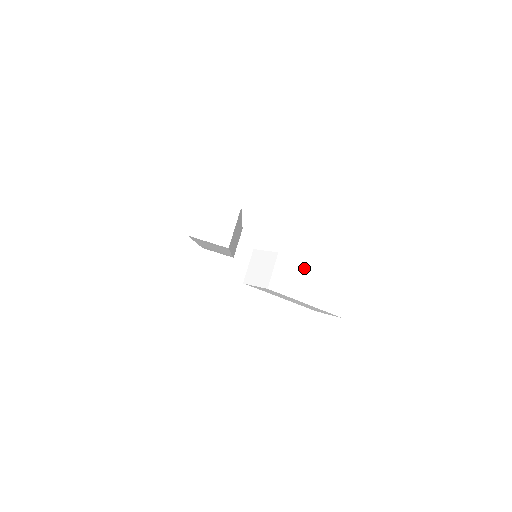
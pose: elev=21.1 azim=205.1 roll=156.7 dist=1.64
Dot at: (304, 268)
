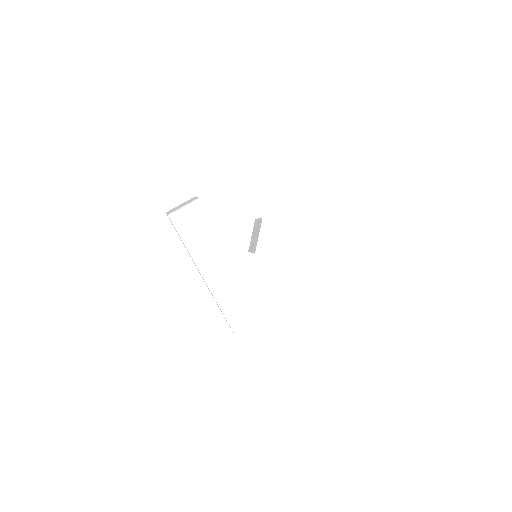
Dot at: occluded
